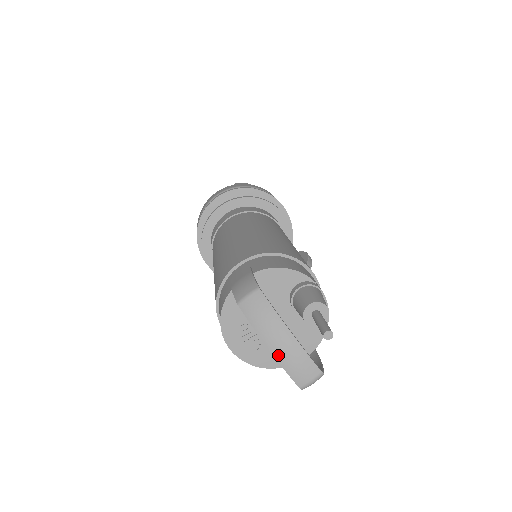
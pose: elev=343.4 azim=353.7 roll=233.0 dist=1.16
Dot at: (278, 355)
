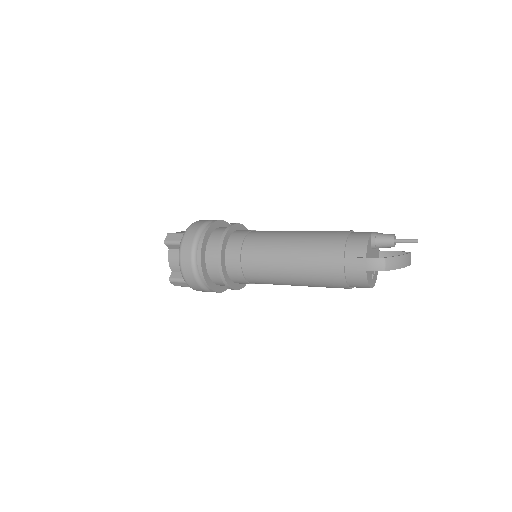
Dot at: (405, 266)
